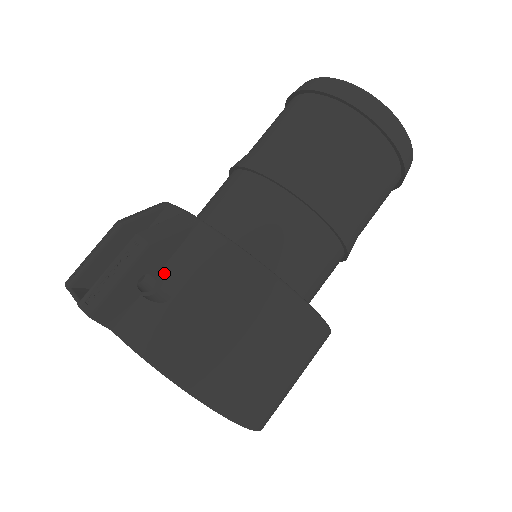
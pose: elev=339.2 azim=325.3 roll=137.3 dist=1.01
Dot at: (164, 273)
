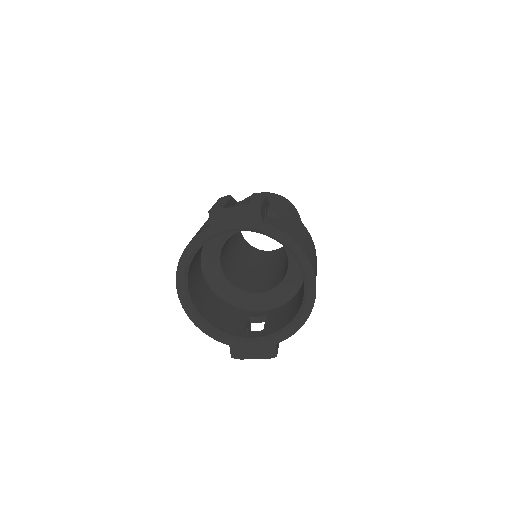
Dot at: (270, 212)
